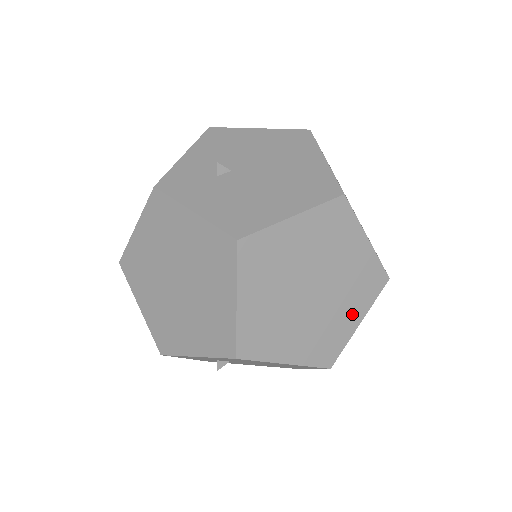
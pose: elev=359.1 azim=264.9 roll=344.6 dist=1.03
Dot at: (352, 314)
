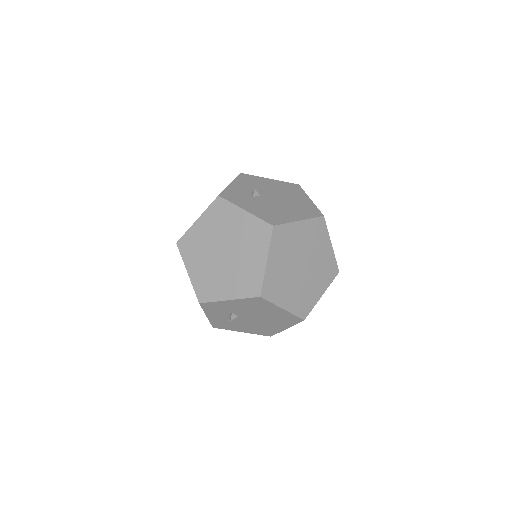
Dot at: (319, 288)
